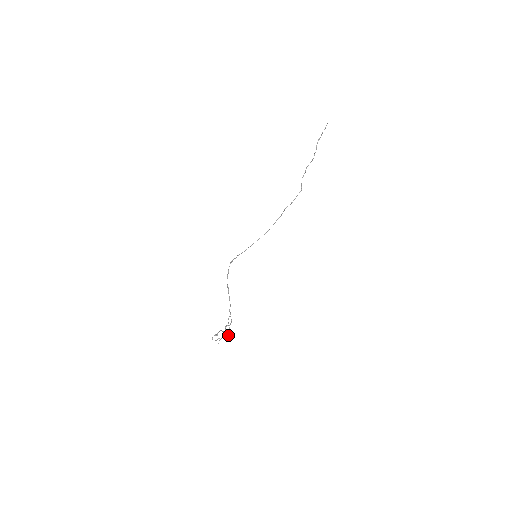
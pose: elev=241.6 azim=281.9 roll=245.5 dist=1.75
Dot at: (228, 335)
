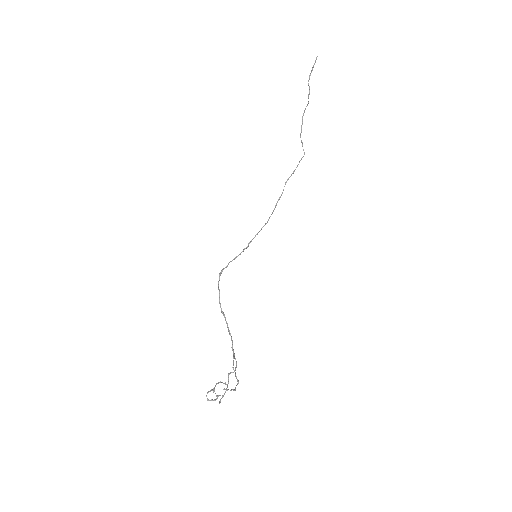
Dot at: occluded
